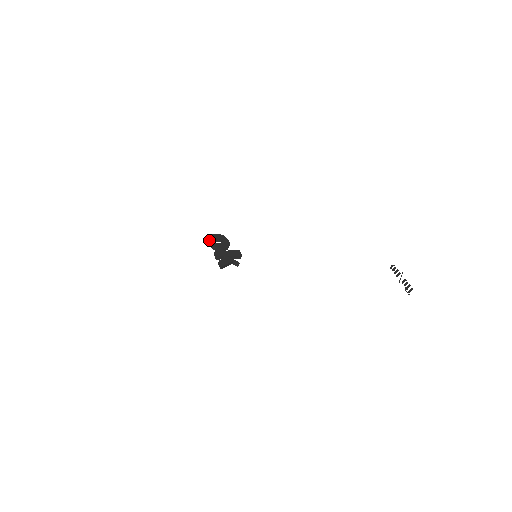
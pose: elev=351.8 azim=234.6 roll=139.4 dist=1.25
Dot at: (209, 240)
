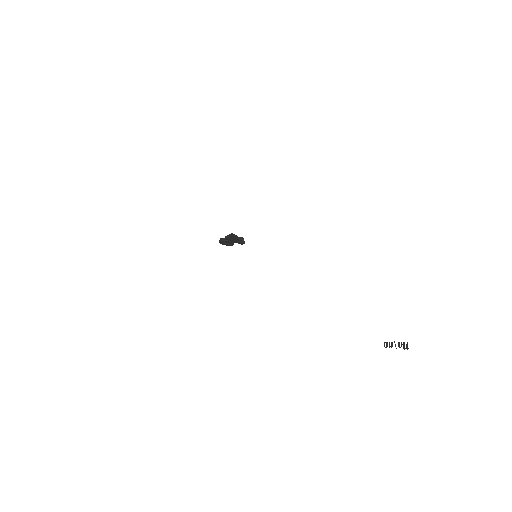
Dot at: (220, 239)
